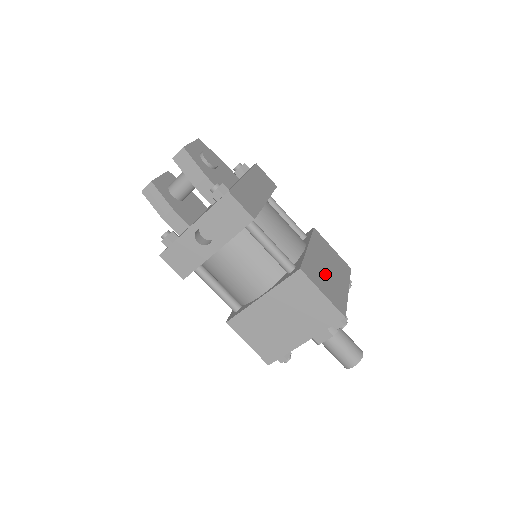
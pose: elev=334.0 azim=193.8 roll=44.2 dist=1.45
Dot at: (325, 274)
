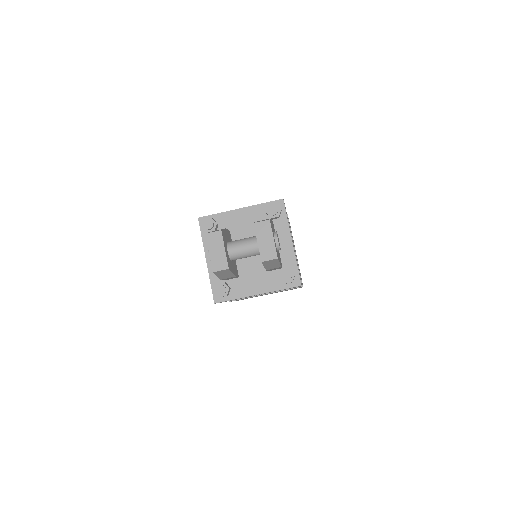
Dot at: occluded
